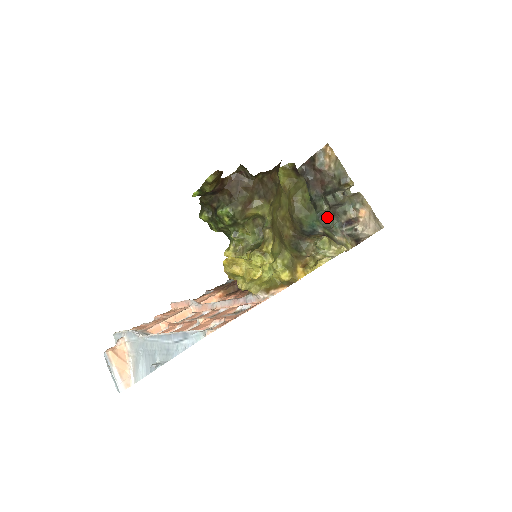
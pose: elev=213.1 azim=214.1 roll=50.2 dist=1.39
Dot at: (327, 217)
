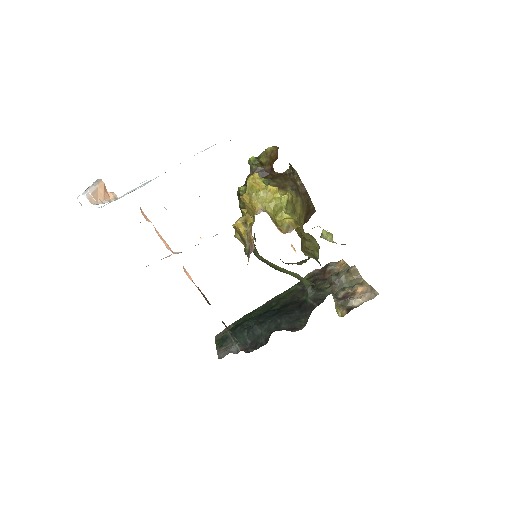
Dot at: (325, 290)
